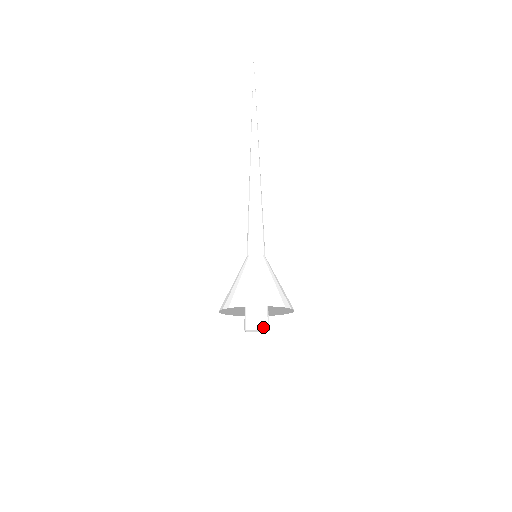
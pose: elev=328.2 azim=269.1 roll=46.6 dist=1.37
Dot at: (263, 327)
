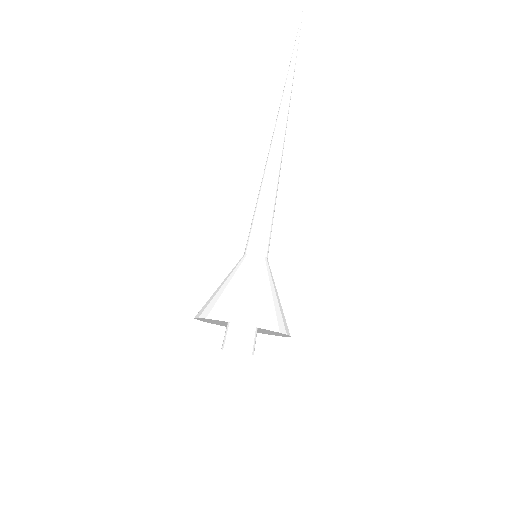
Dot at: (242, 350)
